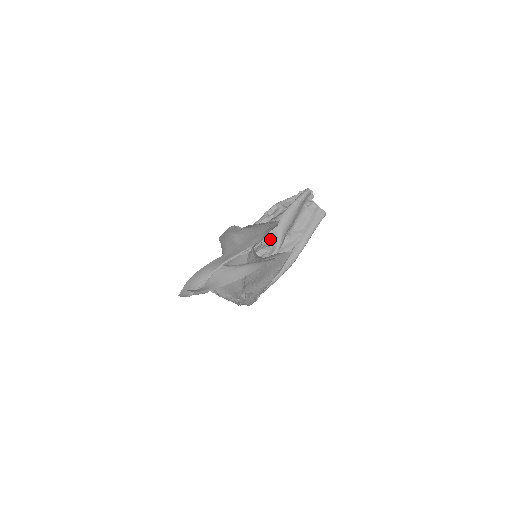
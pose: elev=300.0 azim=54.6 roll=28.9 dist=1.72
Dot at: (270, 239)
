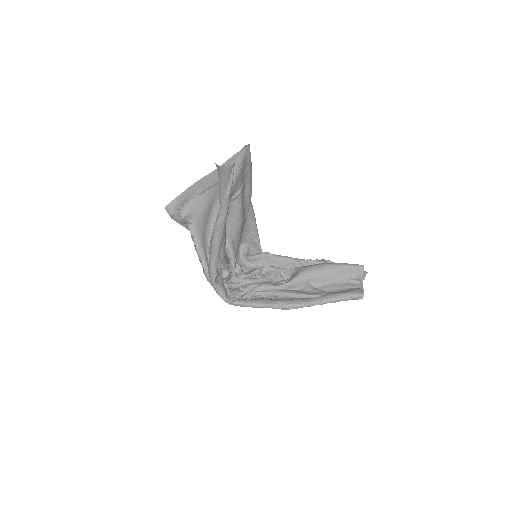
Dot at: (290, 275)
